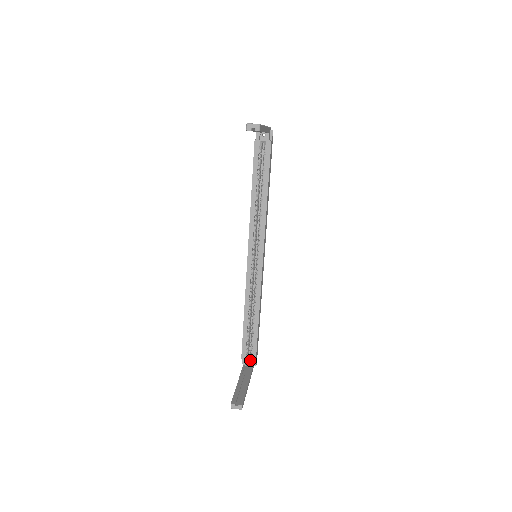
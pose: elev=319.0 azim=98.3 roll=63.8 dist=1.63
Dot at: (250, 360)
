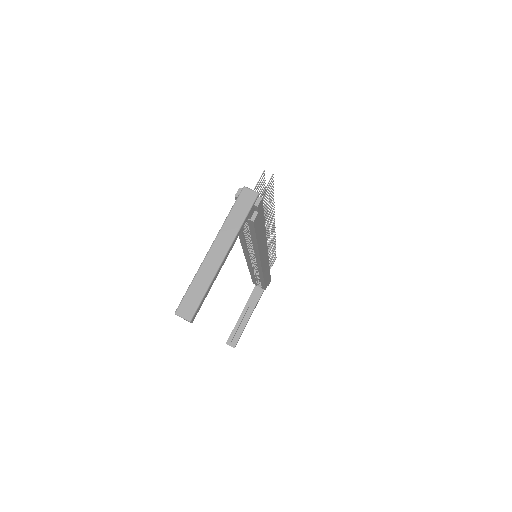
Dot at: occluded
